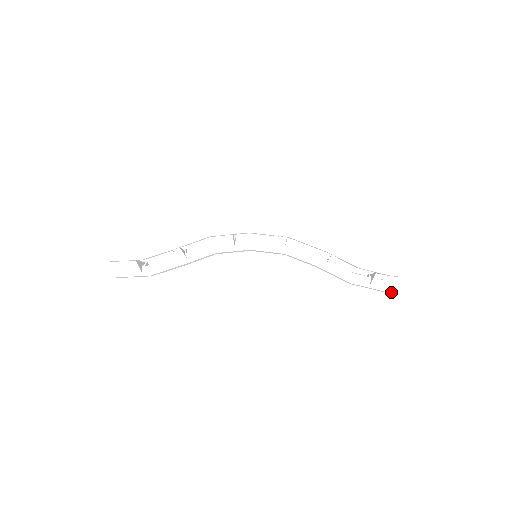
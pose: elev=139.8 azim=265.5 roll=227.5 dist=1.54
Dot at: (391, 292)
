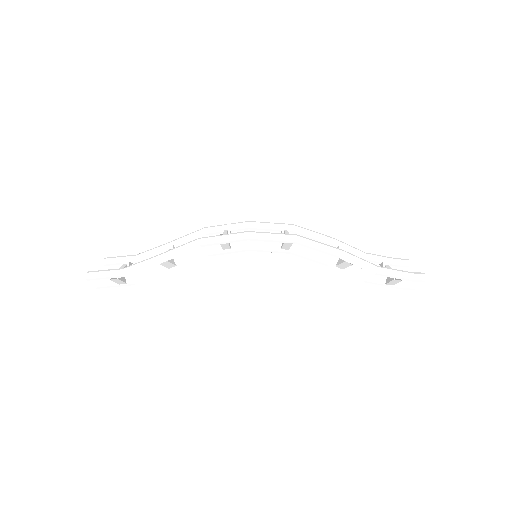
Dot at: (408, 288)
